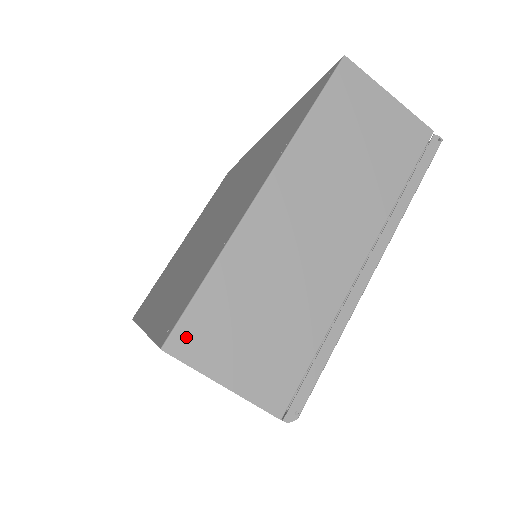
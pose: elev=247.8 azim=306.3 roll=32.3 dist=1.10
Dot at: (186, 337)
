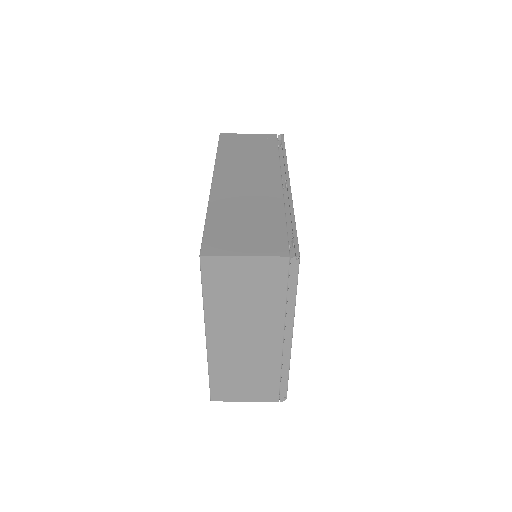
Dot at: (217, 395)
